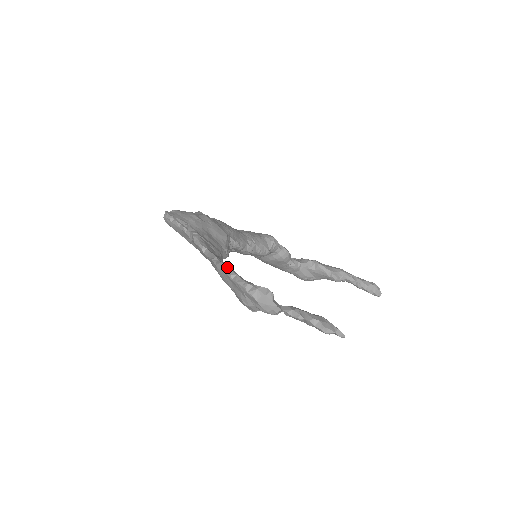
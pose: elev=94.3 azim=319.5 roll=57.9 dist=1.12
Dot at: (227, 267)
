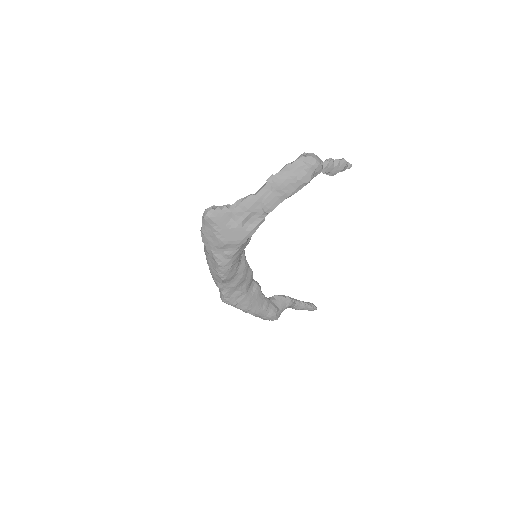
Dot at: (282, 168)
